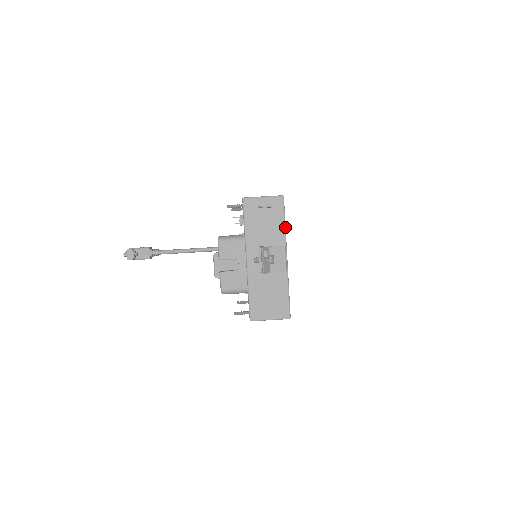
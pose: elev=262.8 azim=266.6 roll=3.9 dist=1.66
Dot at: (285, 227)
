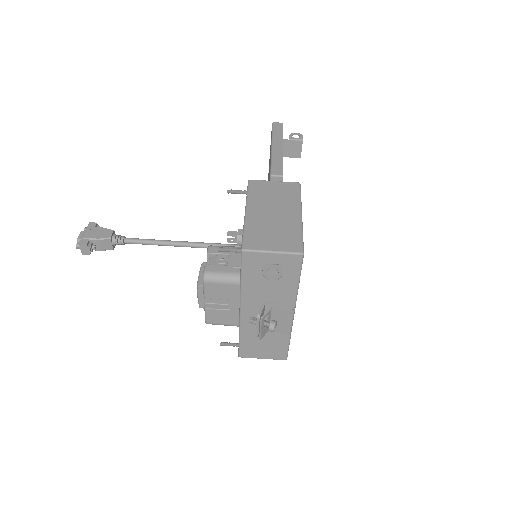
Dot at: (298, 286)
